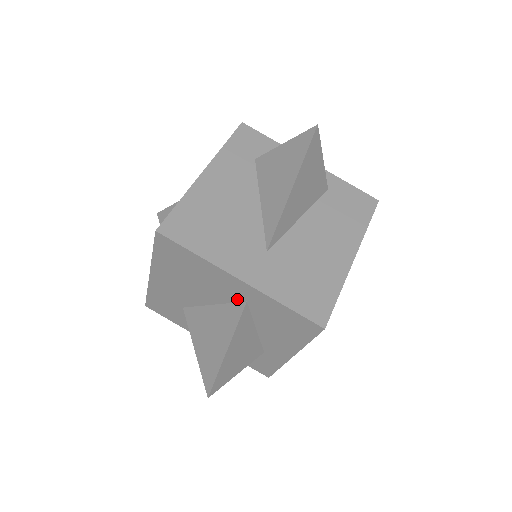
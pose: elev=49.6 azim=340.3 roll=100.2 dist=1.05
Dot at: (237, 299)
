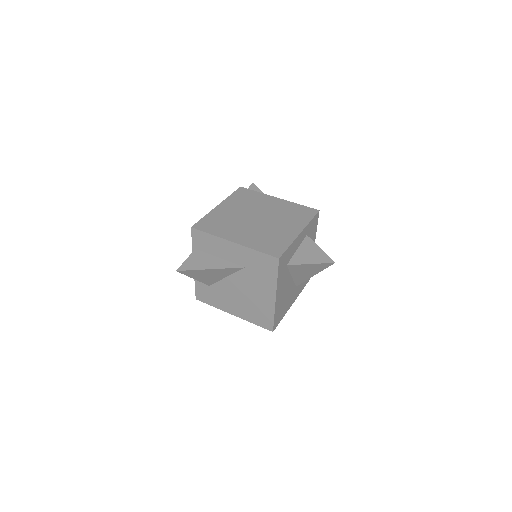
Dot at: occluded
